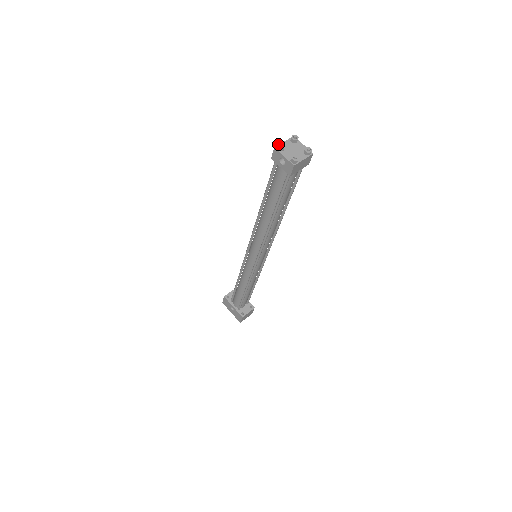
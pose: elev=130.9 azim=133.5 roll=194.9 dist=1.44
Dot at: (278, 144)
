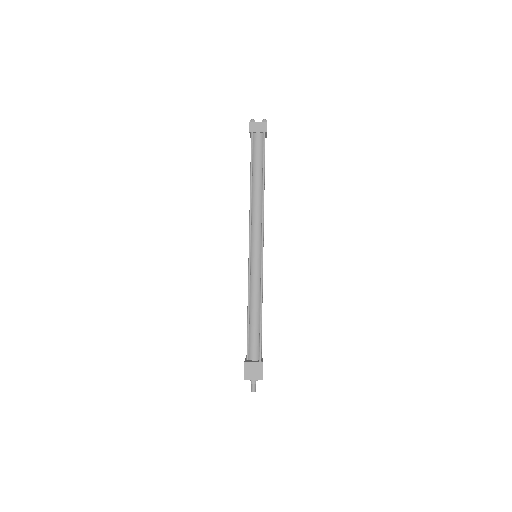
Dot at: occluded
